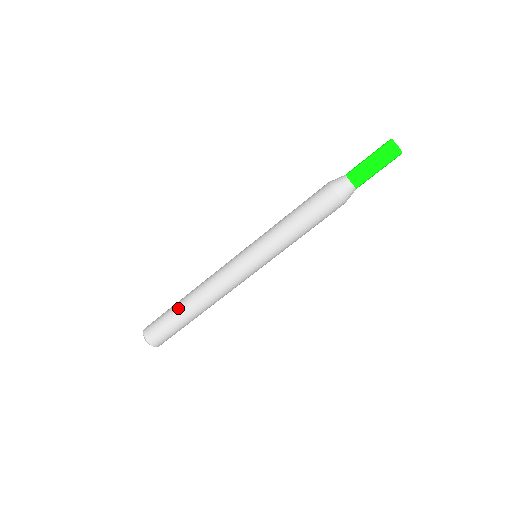
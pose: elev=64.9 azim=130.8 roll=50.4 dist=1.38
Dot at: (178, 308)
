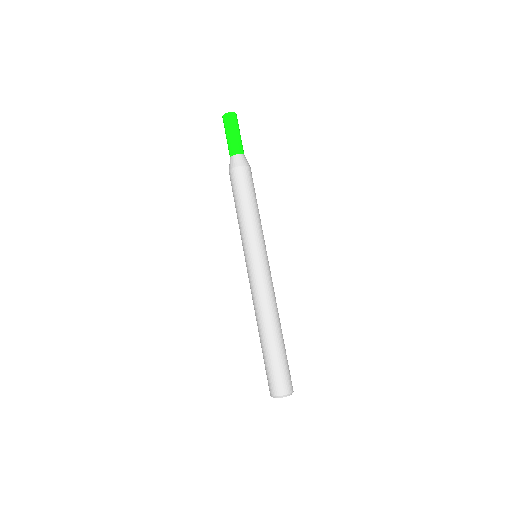
Dot at: (261, 346)
